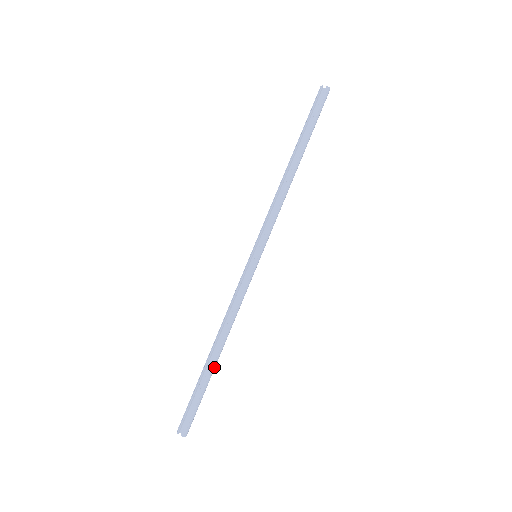
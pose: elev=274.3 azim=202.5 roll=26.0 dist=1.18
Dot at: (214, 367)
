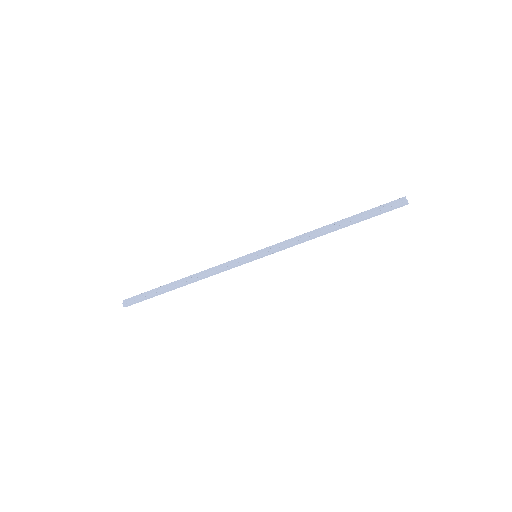
Dot at: (172, 288)
